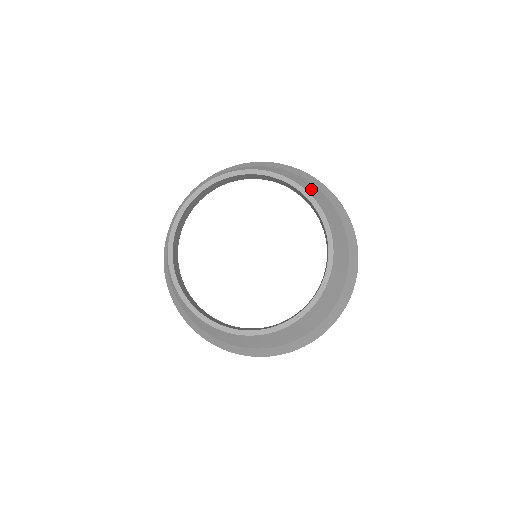
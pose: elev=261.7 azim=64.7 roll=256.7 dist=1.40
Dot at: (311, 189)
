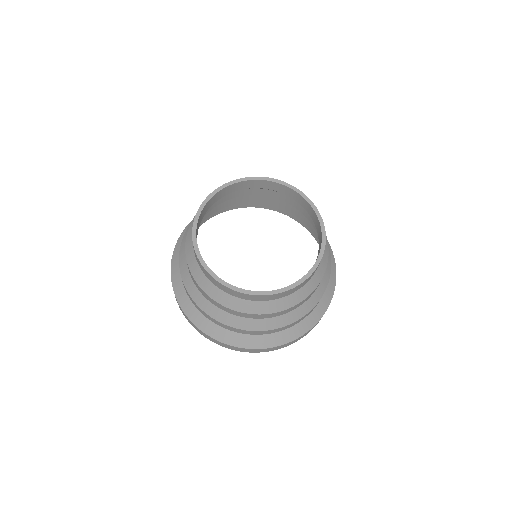
Dot at: occluded
